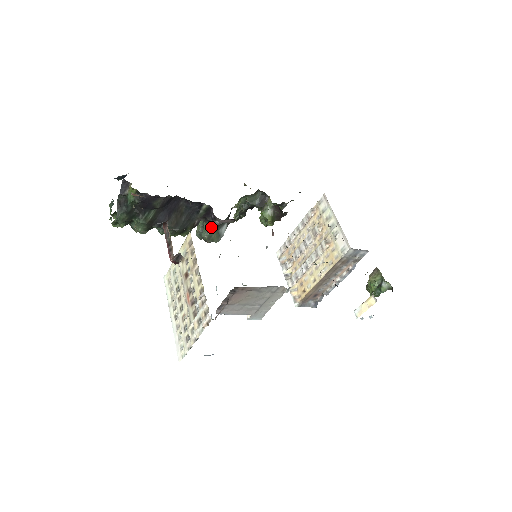
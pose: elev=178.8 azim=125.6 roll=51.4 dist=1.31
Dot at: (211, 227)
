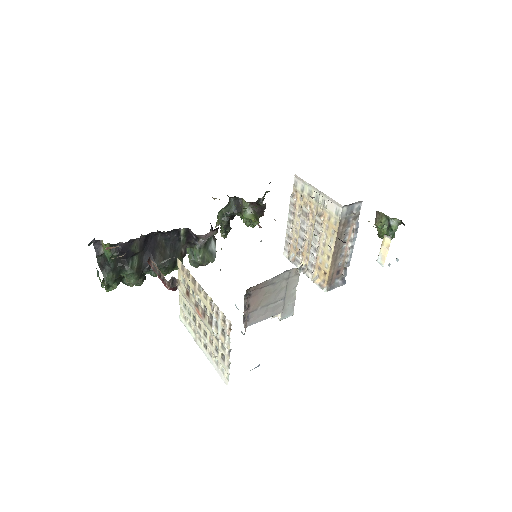
Dot at: (199, 248)
